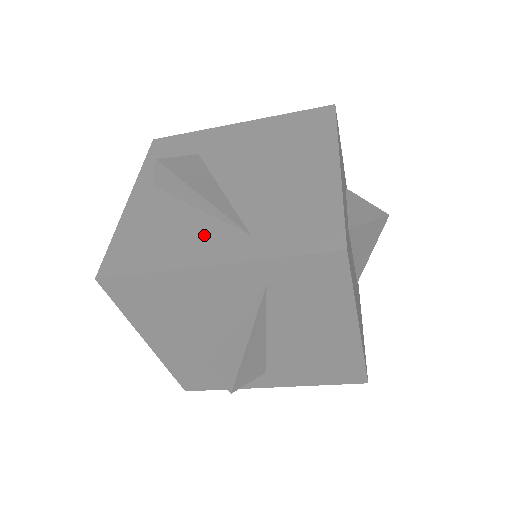
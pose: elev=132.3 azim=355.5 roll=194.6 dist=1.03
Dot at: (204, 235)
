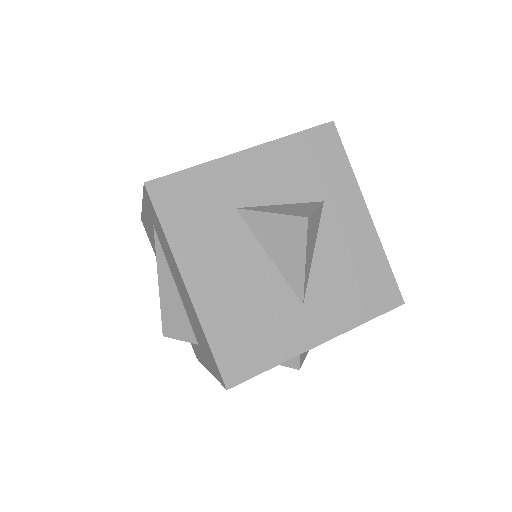
Dot at: occluded
